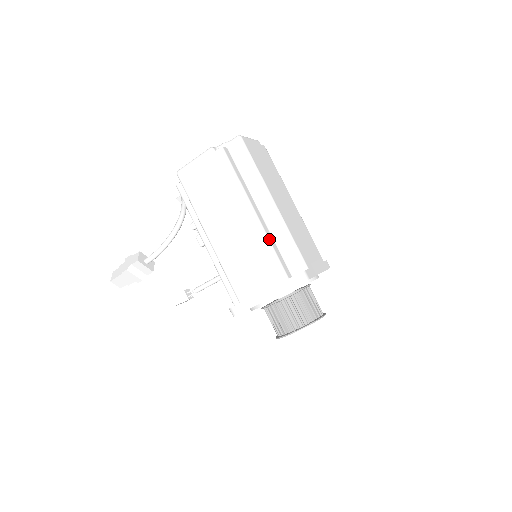
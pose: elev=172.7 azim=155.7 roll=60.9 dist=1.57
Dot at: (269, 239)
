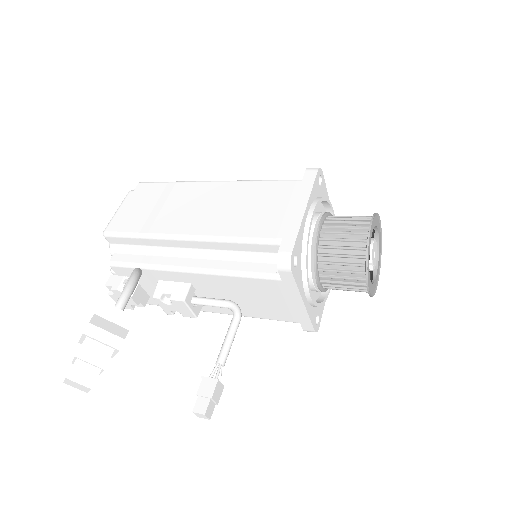
Dot at: (250, 181)
